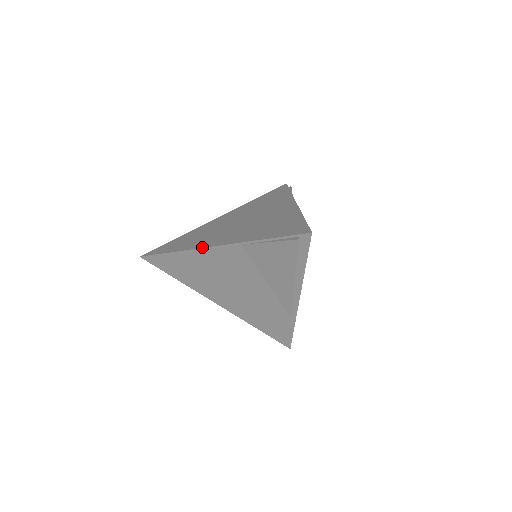
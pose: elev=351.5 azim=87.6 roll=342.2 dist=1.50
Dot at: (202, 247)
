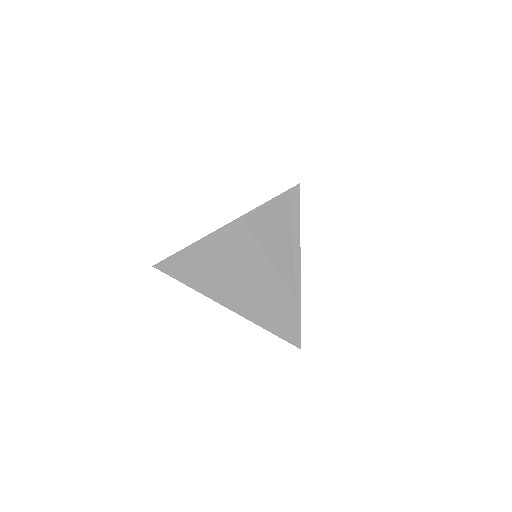
Dot at: (209, 234)
